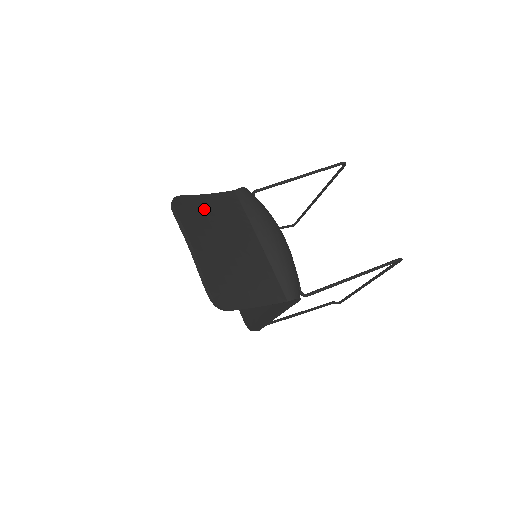
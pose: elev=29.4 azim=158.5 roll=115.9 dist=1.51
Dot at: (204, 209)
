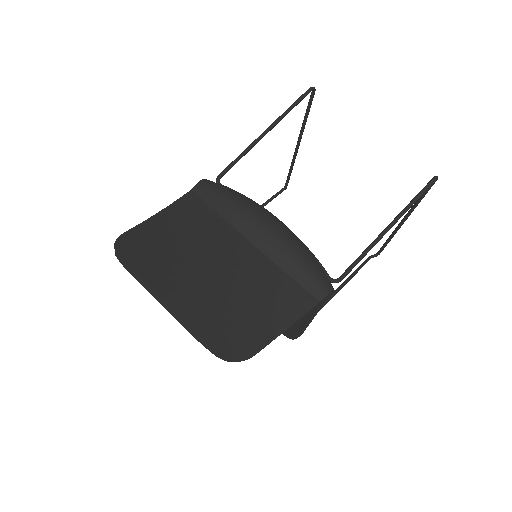
Dot at: (161, 236)
